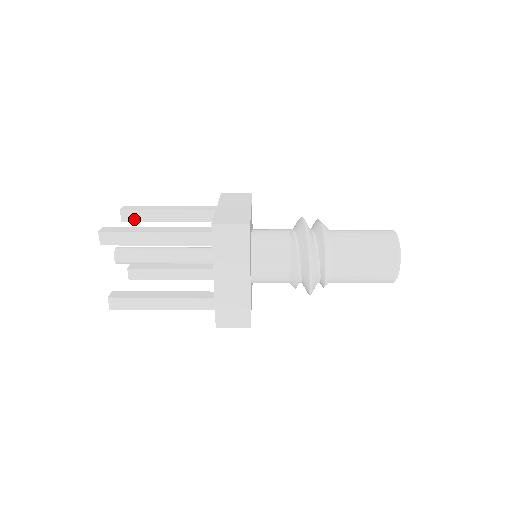
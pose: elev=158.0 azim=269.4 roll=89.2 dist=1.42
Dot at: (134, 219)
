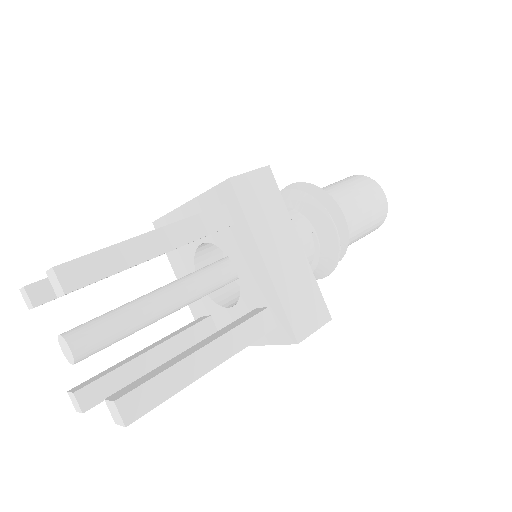
Dot at: occluded
